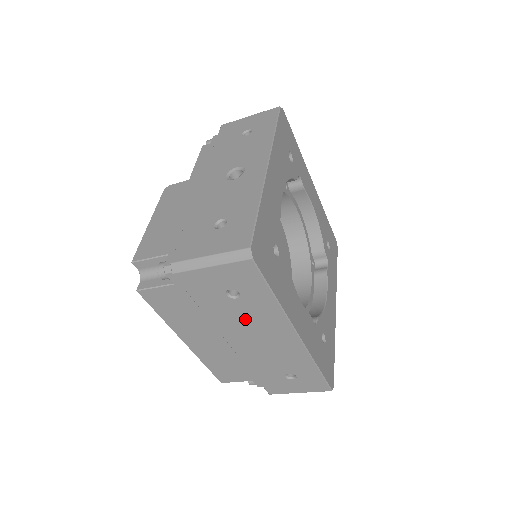
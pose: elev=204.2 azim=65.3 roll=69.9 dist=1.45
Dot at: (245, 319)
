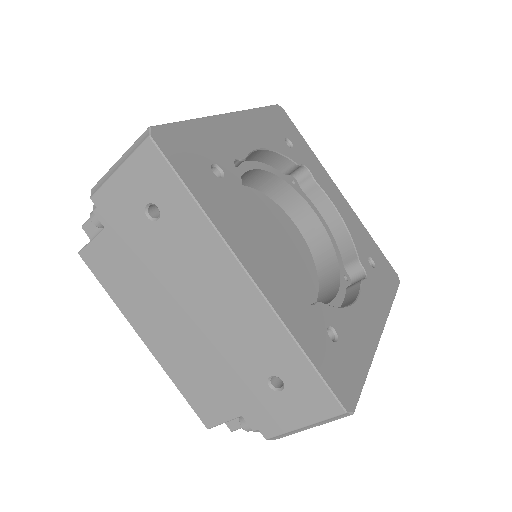
Dot at: (180, 260)
